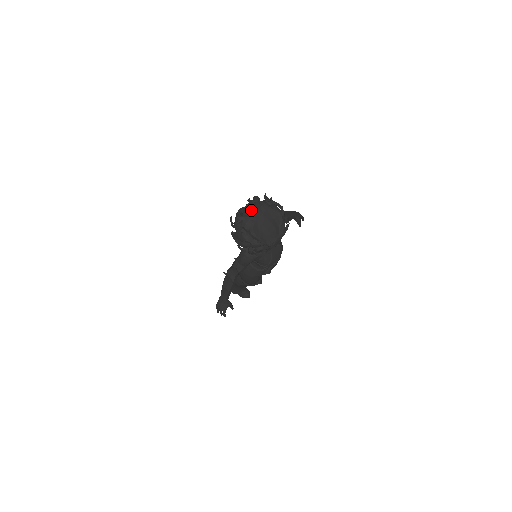
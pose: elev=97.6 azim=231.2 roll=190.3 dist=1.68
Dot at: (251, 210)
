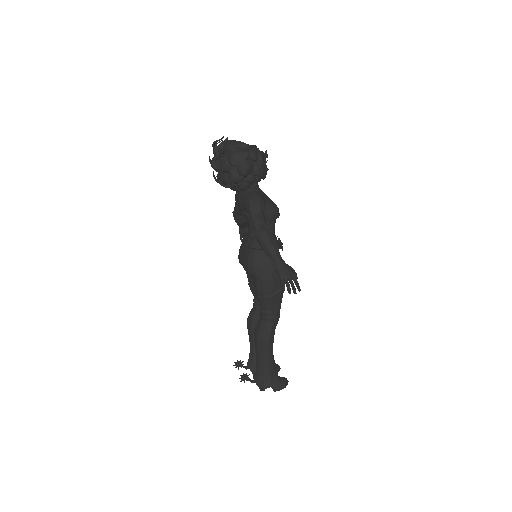
Dot at: occluded
